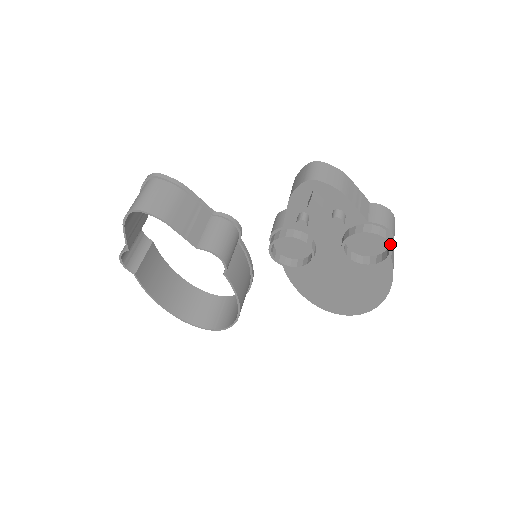
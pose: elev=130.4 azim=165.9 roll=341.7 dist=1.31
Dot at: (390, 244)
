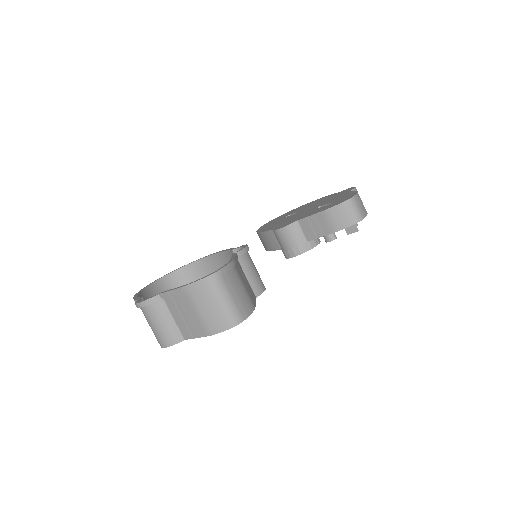
Dot at: occluded
